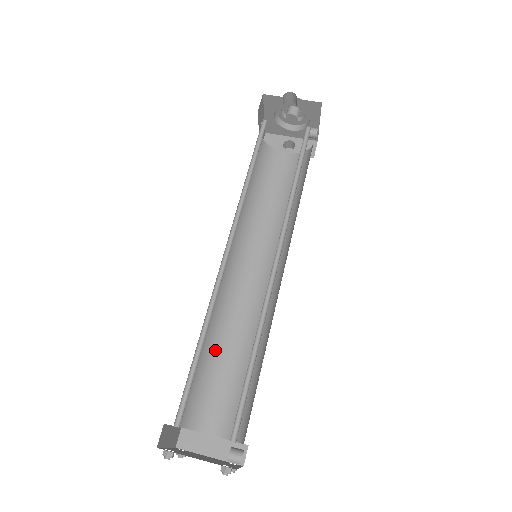
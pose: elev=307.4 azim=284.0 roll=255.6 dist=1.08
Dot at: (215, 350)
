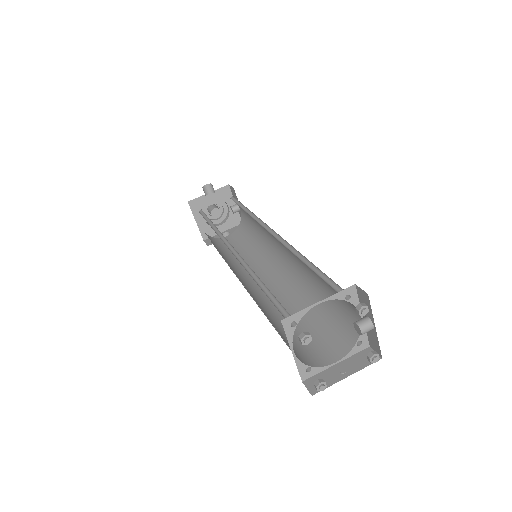
Dot at: (278, 322)
